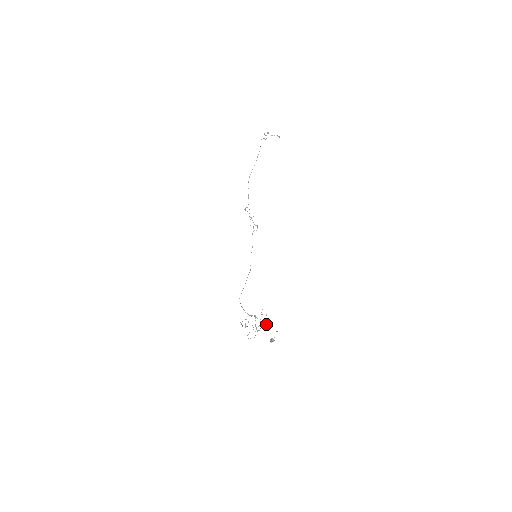
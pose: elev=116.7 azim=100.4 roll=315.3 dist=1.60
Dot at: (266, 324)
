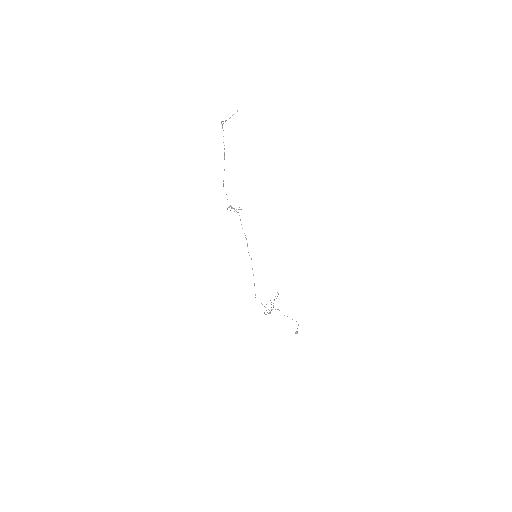
Dot at: occluded
